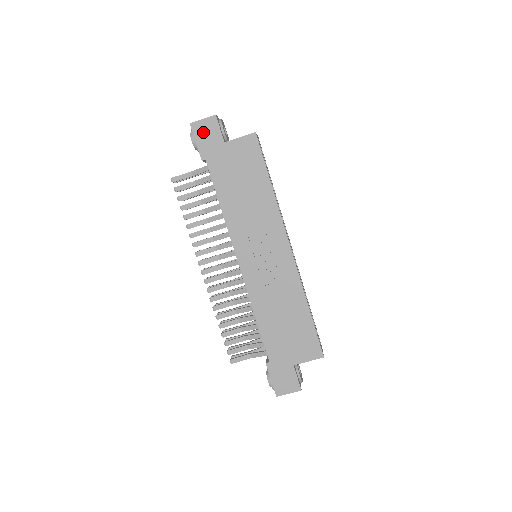
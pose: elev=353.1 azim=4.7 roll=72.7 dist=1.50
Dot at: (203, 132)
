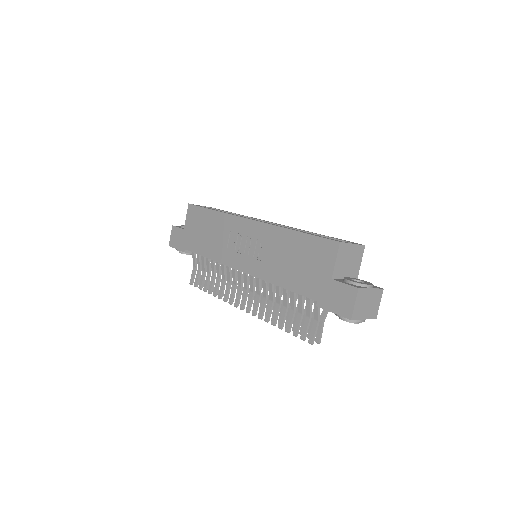
Dot at: (175, 240)
